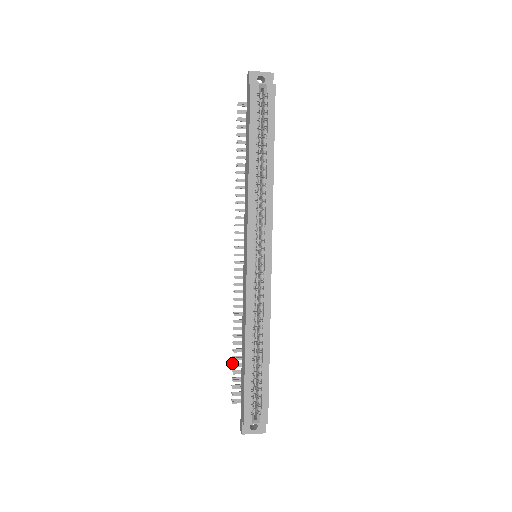
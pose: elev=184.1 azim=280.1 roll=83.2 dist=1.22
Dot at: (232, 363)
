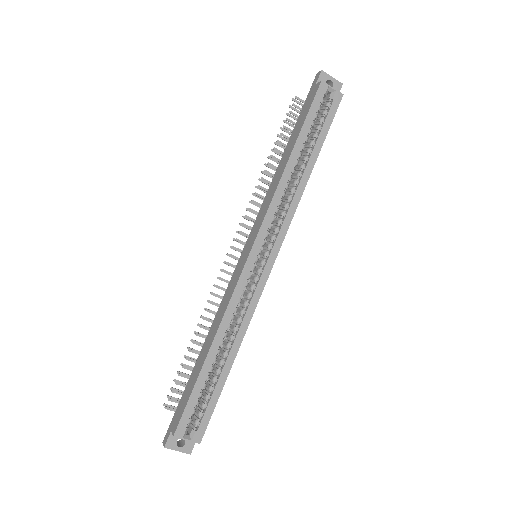
Dot at: (181, 363)
